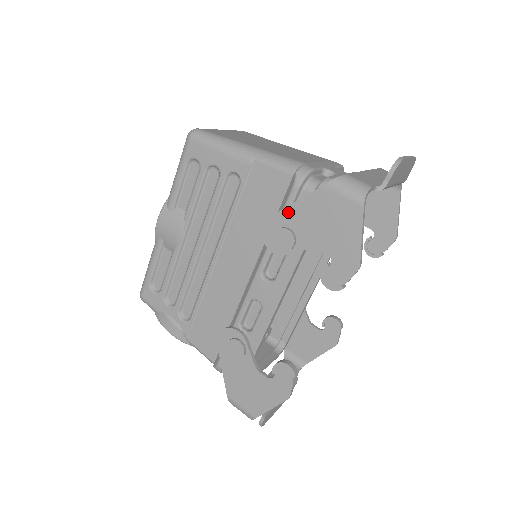
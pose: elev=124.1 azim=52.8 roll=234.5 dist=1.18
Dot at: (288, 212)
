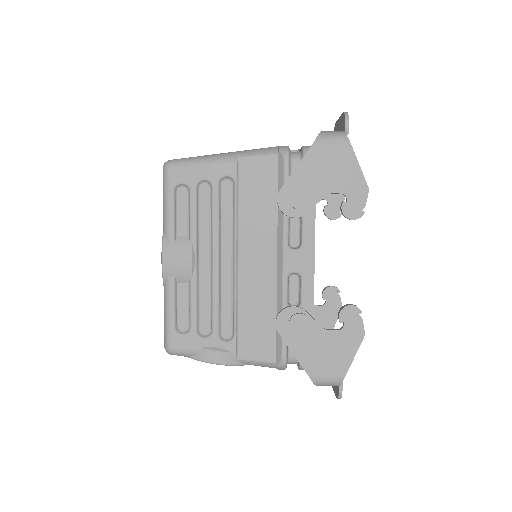
Dot at: (294, 178)
